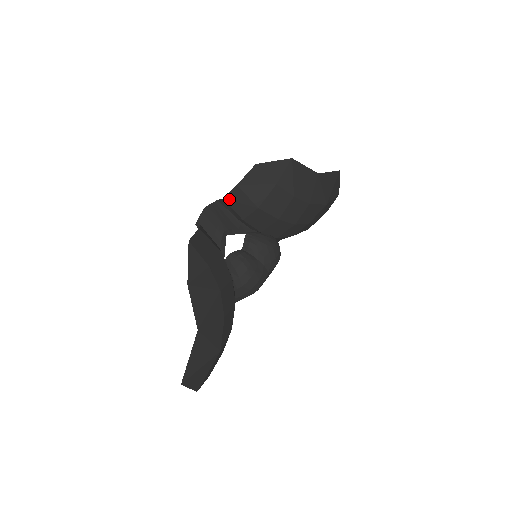
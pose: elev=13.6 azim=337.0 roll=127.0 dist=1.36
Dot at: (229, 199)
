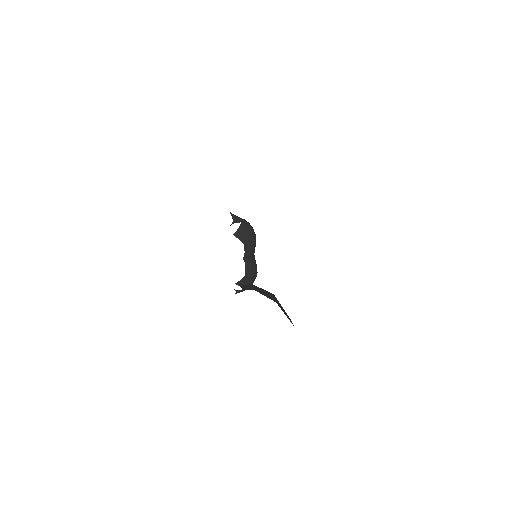
Dot at: occluded
